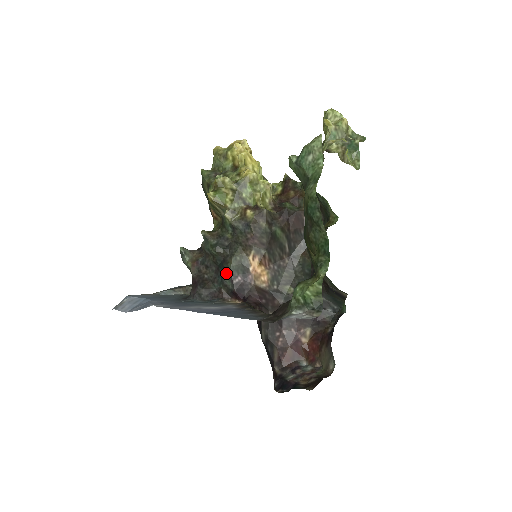
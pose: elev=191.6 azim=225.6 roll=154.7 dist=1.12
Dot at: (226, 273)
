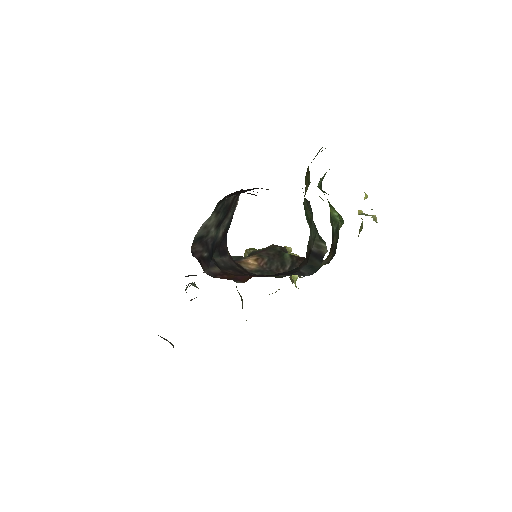
Dot at: occluded
